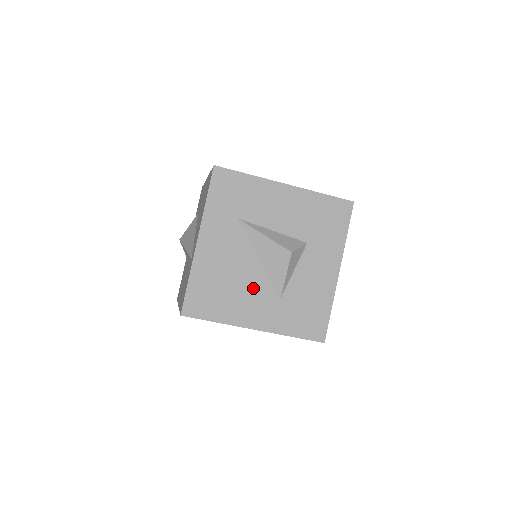
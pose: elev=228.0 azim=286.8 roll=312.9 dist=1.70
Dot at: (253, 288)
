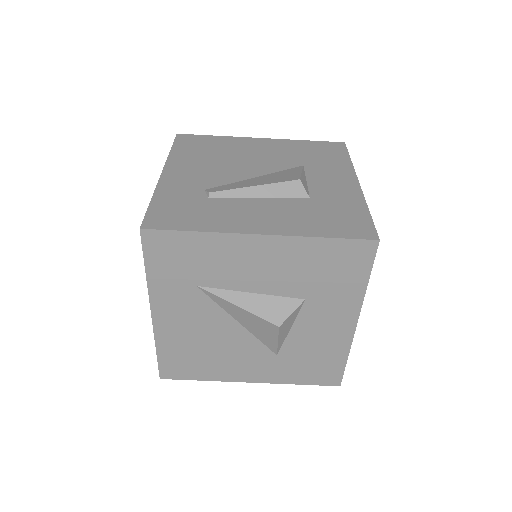
Dot at: (239, 350)
